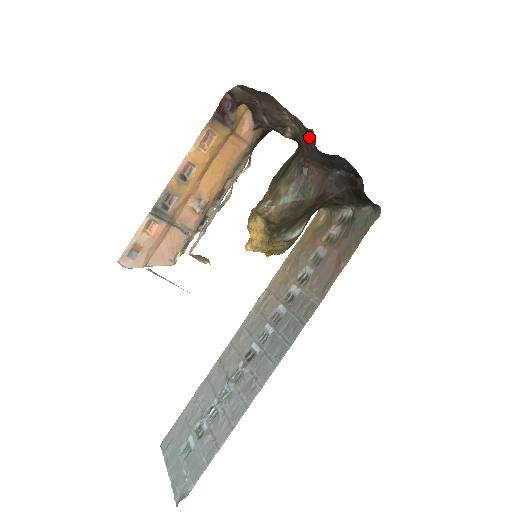
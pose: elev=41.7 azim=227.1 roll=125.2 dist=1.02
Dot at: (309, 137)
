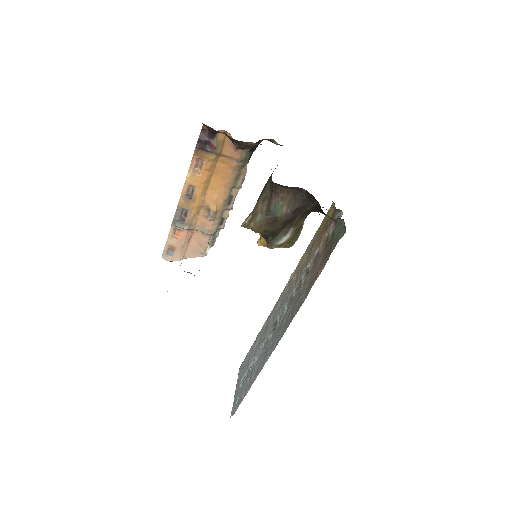
Dot at: occluded
